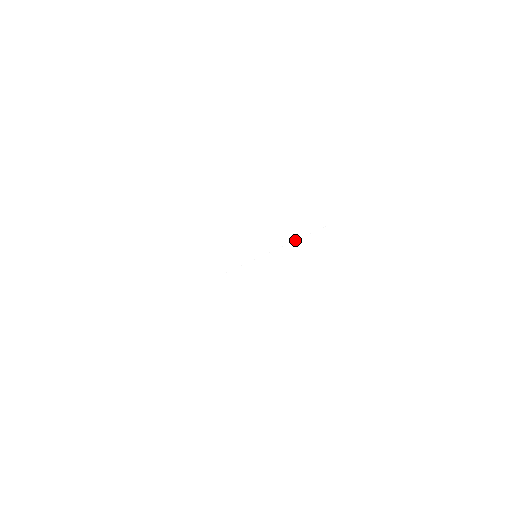
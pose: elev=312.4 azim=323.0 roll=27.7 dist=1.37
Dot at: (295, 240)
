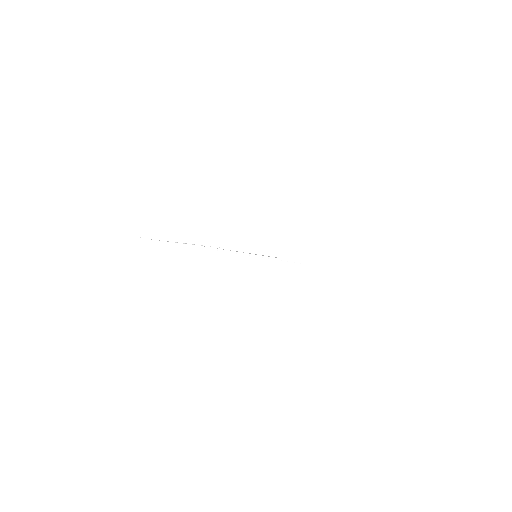
Dot at: occluded
